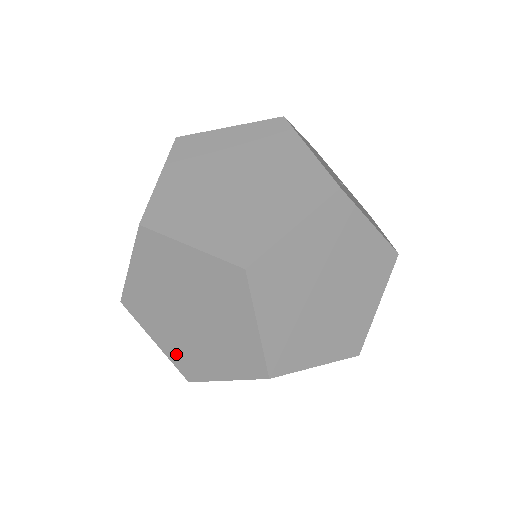
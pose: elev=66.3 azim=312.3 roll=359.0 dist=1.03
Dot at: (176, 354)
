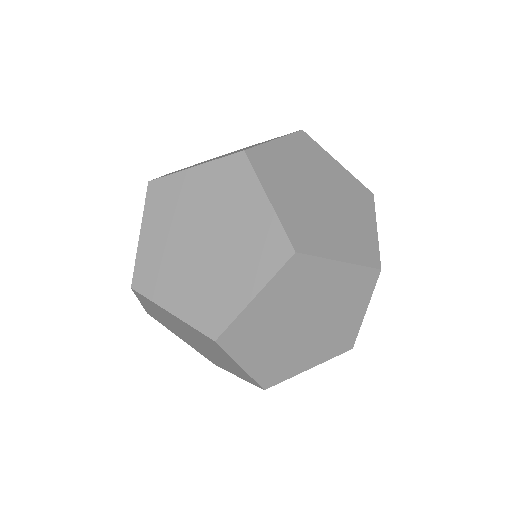
Dot at: (149, 259)
